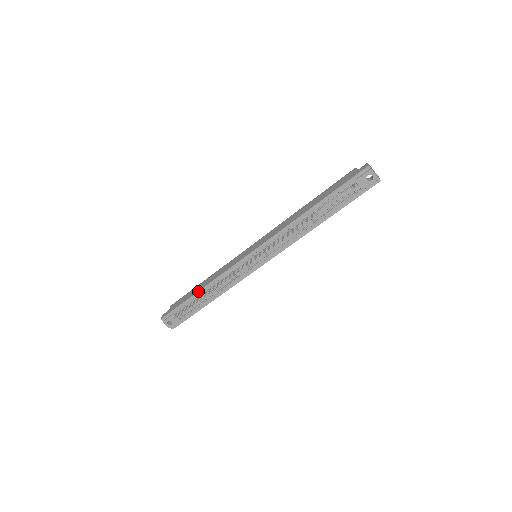
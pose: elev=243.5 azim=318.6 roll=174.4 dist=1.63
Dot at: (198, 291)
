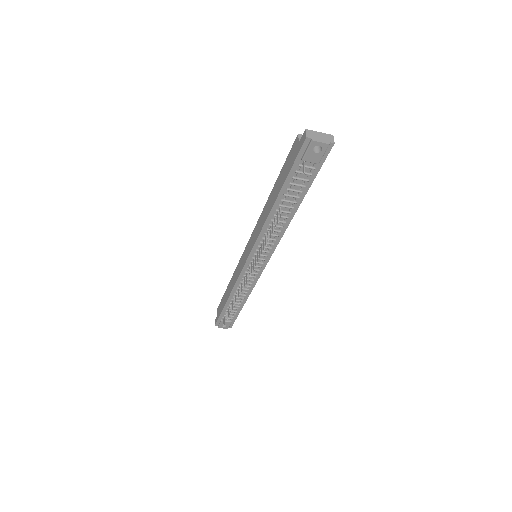
Dot at: (227, 300)
